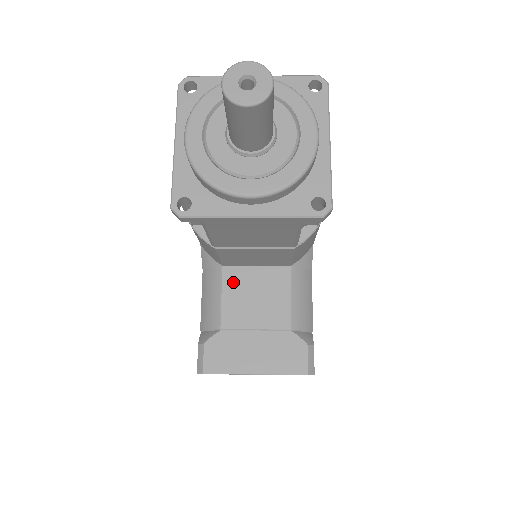
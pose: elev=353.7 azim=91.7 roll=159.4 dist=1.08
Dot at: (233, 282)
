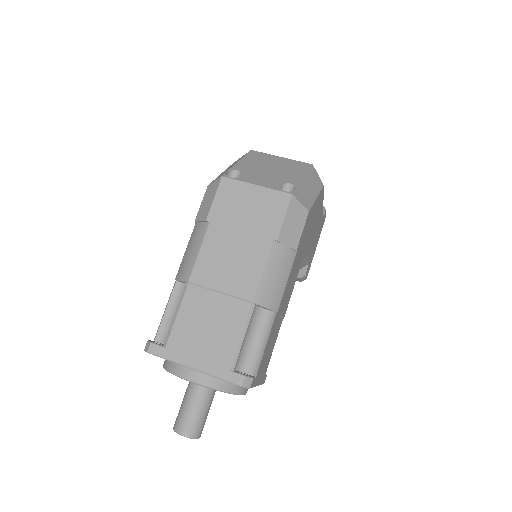
Dot at: occluded
